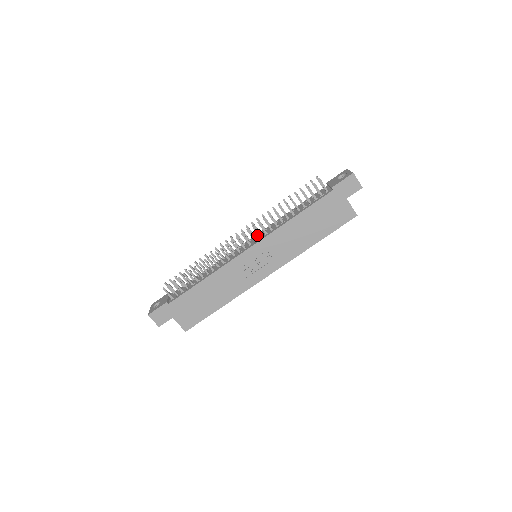
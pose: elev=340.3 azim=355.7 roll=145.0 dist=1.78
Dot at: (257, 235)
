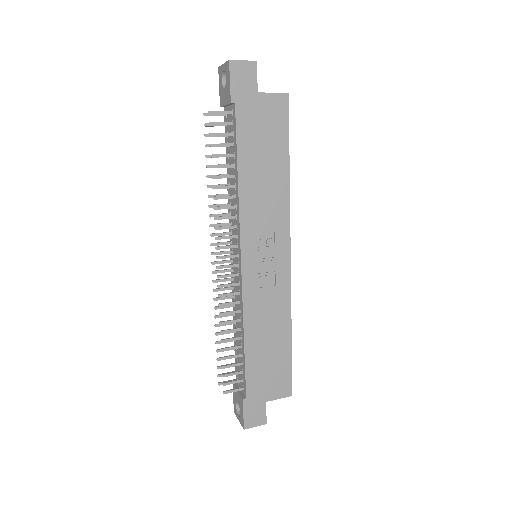
Dot at: occluded
